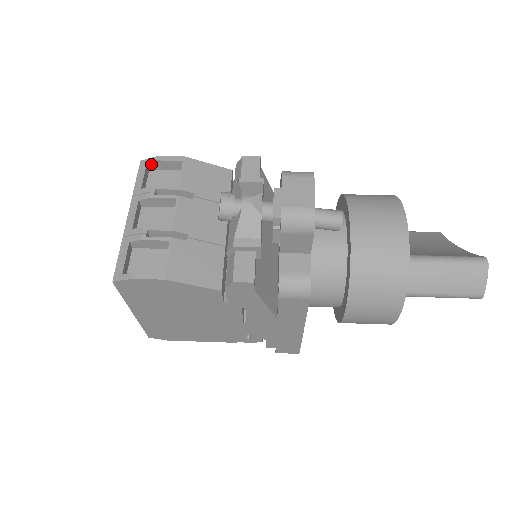
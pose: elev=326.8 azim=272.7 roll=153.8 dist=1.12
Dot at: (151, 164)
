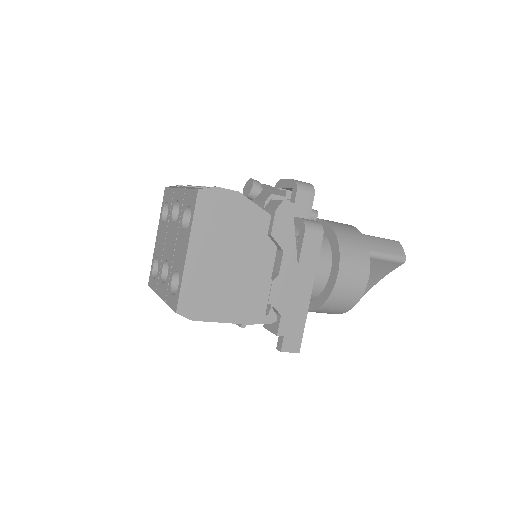
Dot at: occluded
